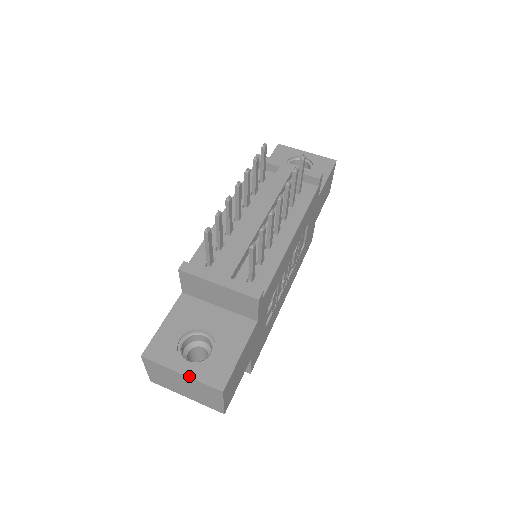
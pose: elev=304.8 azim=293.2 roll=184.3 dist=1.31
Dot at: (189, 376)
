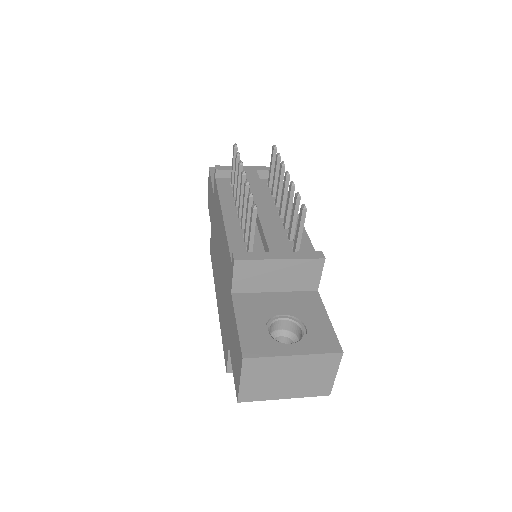
Dot at: (303, 354)
